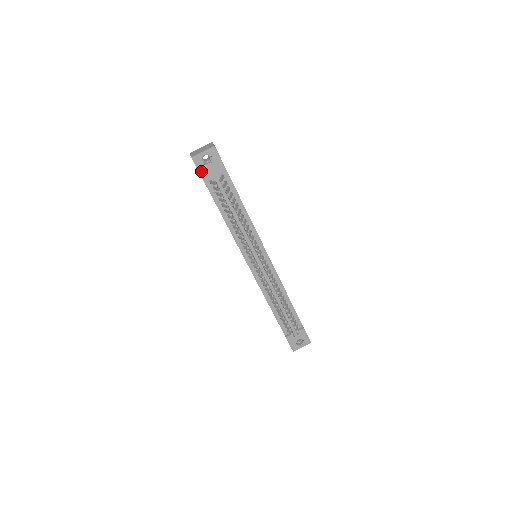
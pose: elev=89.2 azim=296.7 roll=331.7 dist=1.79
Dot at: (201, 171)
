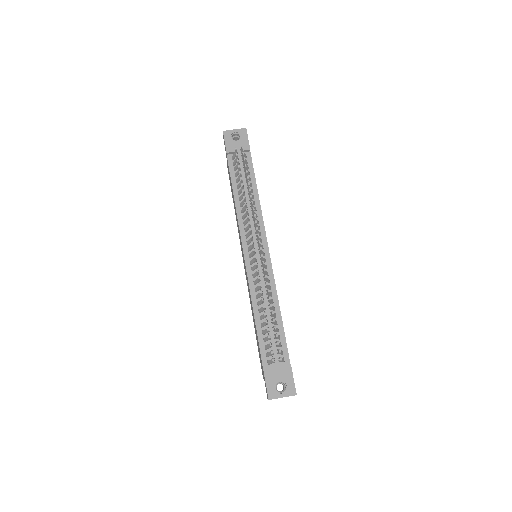
Dot at: (227, 144)
